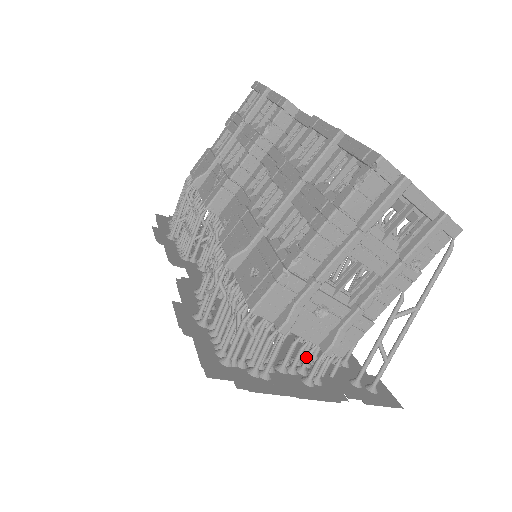
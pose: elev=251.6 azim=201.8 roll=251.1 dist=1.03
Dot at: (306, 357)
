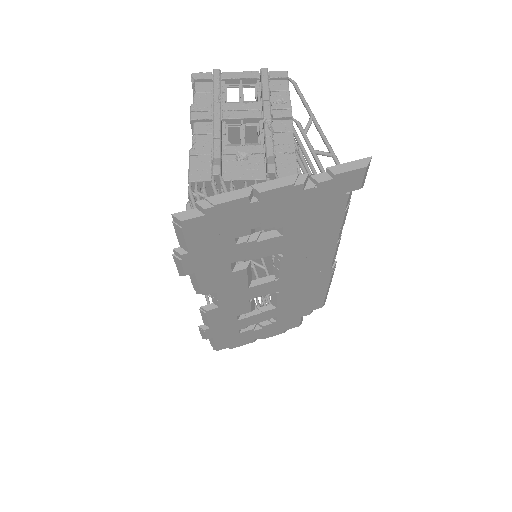
Dot at: occluded
